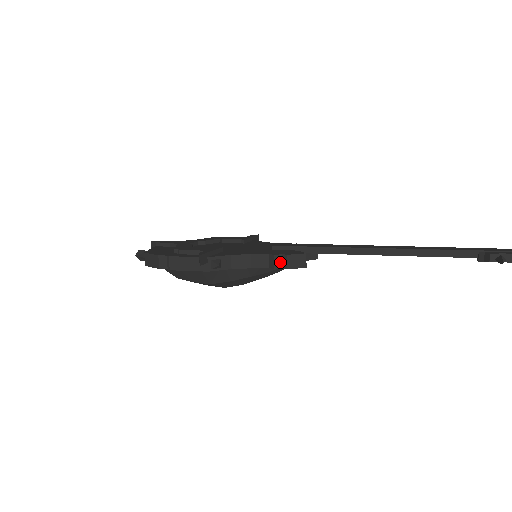
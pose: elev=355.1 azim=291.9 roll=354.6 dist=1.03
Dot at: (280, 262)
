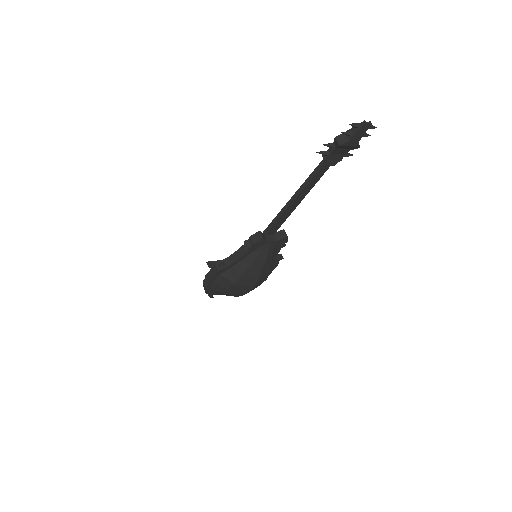
Dot at: (249, 244)
